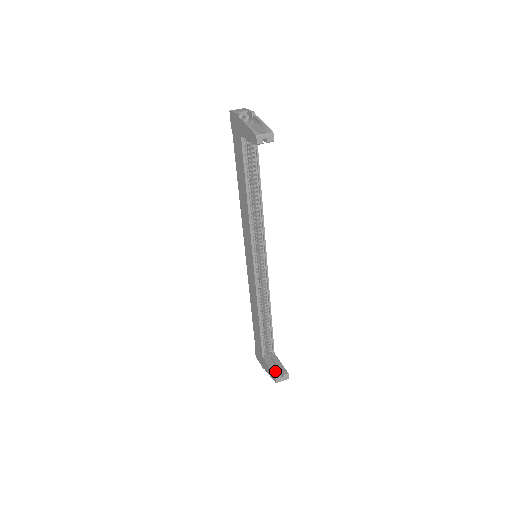
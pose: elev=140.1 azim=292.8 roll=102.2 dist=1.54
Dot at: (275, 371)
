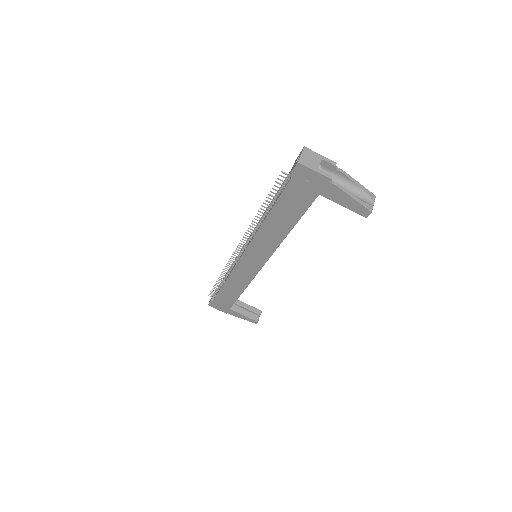
Dot at: (252, 316)
